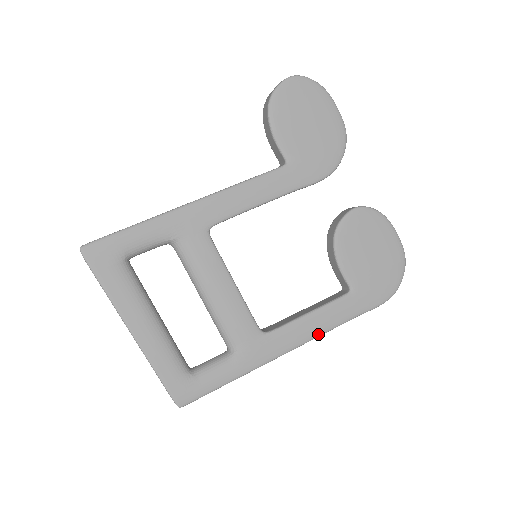
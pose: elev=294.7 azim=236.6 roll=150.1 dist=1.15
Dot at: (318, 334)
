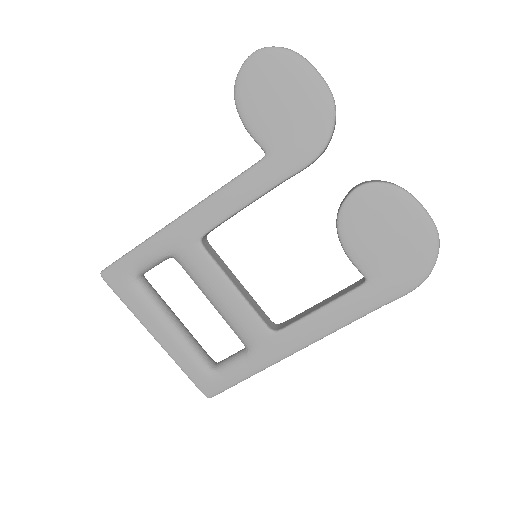
Dot at: (333, 329)
